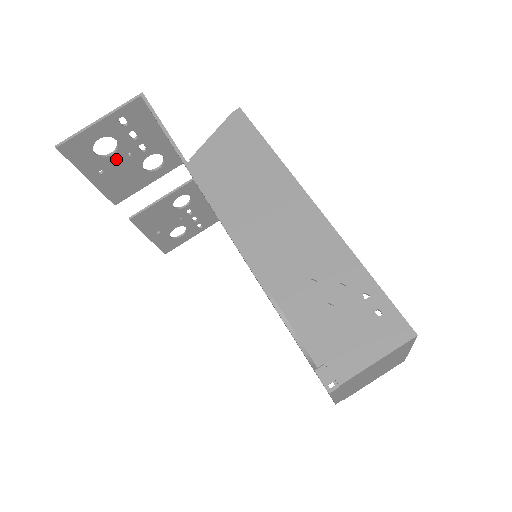
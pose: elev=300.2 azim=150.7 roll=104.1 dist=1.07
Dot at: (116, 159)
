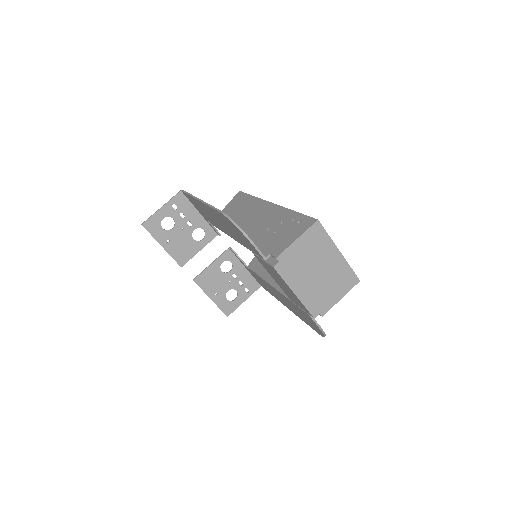
Dot at: (175, 232)
